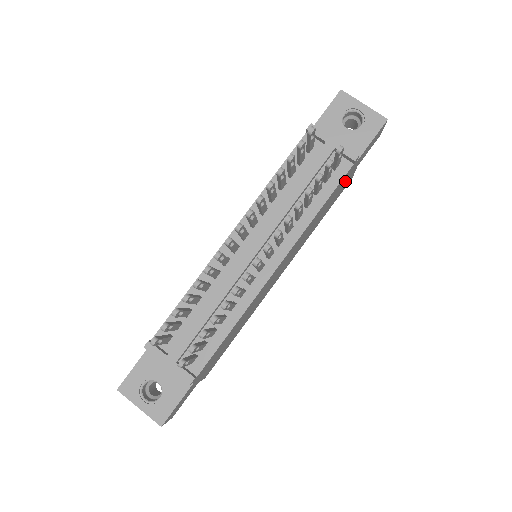
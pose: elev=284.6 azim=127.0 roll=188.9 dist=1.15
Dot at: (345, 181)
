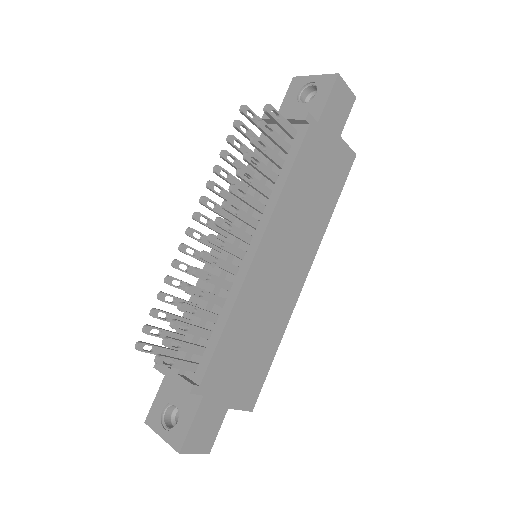
Dot at: (327, 152)
